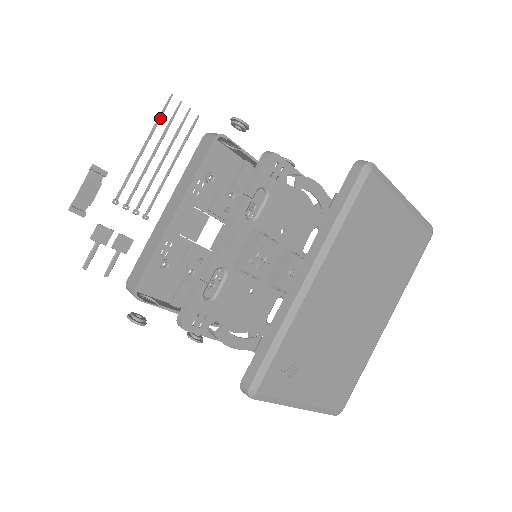
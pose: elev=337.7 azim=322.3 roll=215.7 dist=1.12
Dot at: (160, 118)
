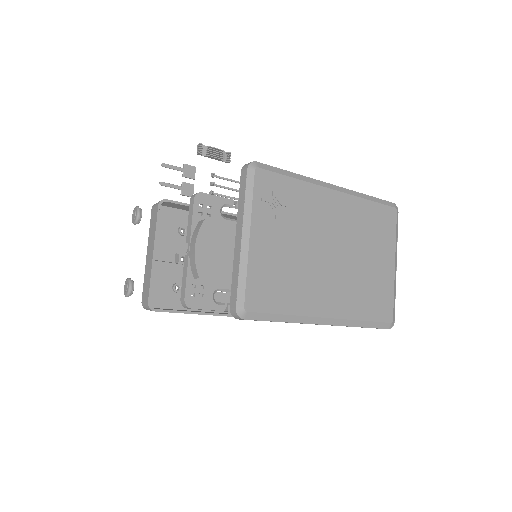
Dot at: occluded
